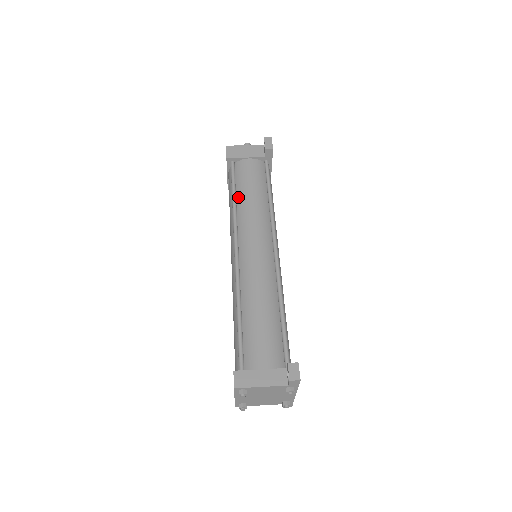
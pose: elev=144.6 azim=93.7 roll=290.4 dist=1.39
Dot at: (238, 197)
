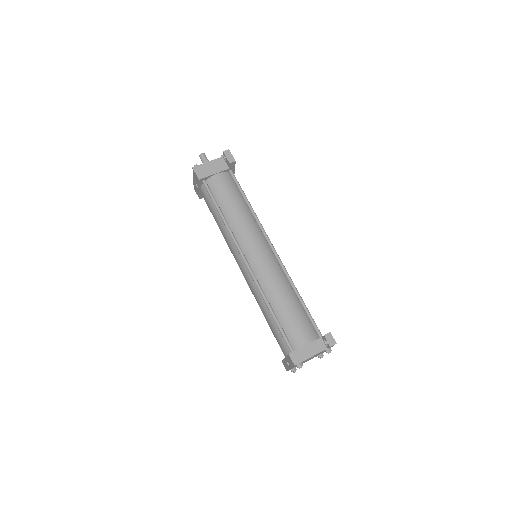
Dot at: (224, 213)
